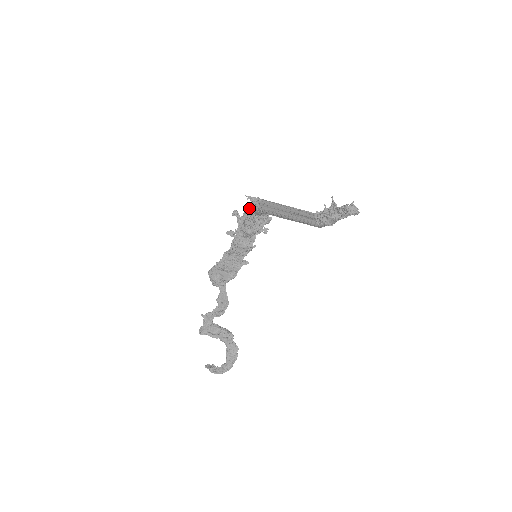
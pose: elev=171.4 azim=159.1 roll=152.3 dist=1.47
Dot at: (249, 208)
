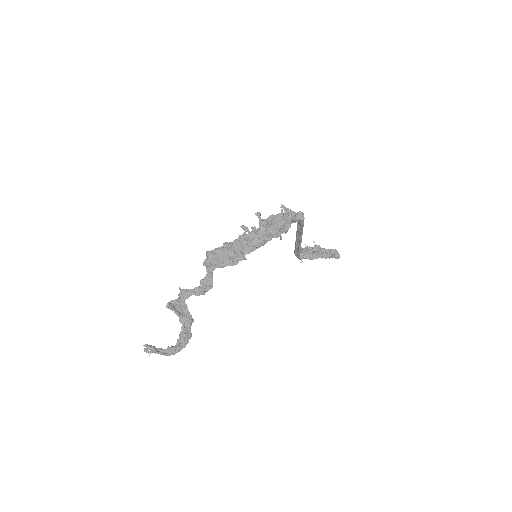
Dot at: (278, 214)
